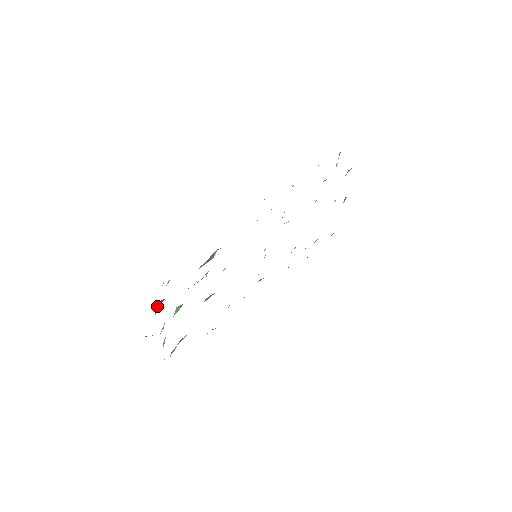
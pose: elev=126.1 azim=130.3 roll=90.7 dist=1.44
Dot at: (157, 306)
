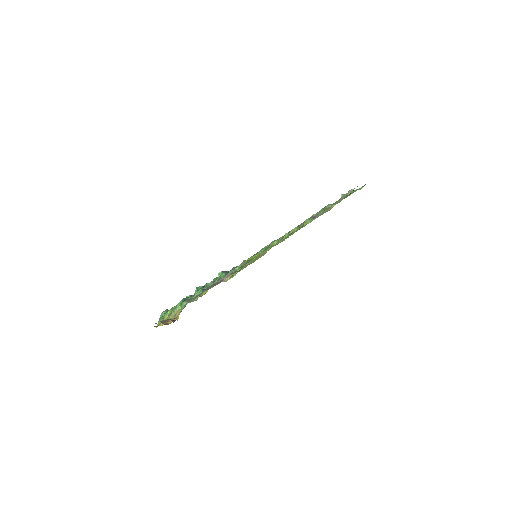
Dot at: occluded
